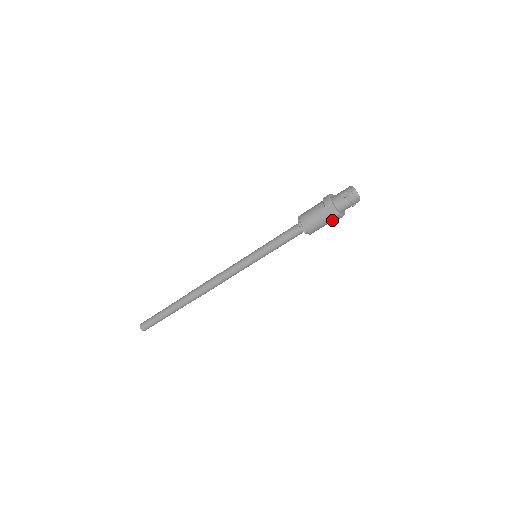
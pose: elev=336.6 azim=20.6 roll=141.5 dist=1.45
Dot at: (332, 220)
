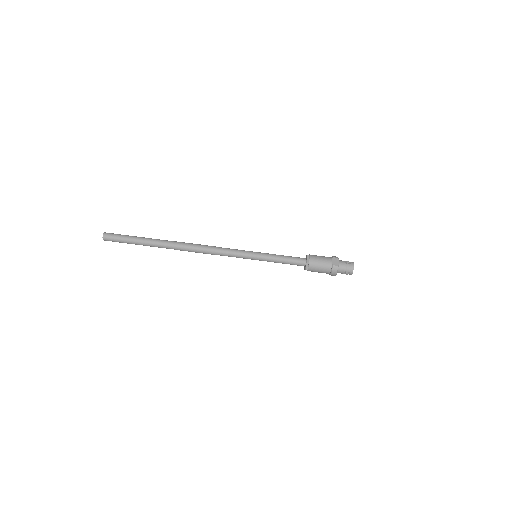
Dot at: (329, 269)
